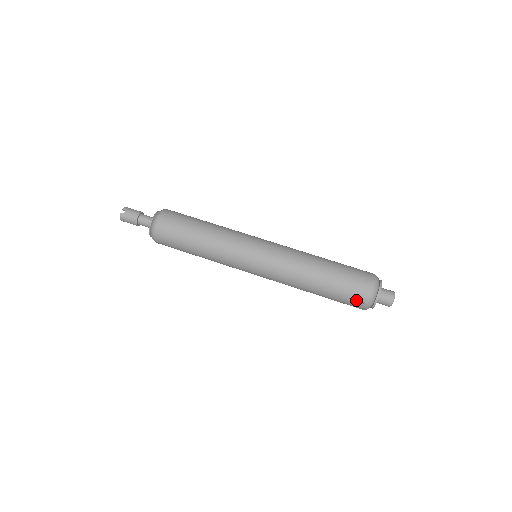
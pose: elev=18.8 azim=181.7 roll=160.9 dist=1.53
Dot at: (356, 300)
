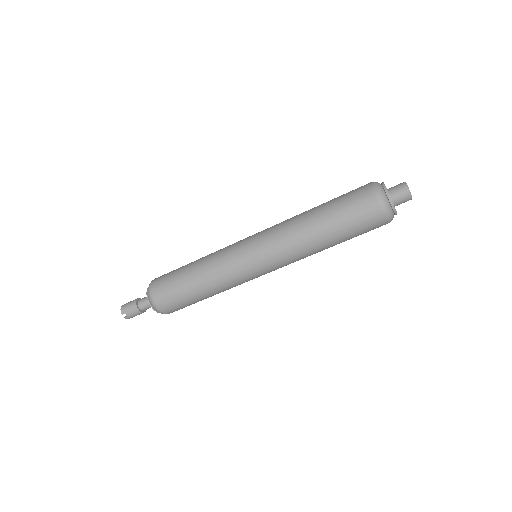
Dot at: occluded
